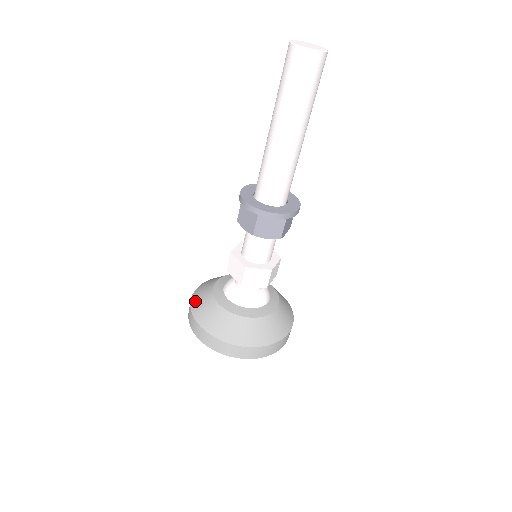
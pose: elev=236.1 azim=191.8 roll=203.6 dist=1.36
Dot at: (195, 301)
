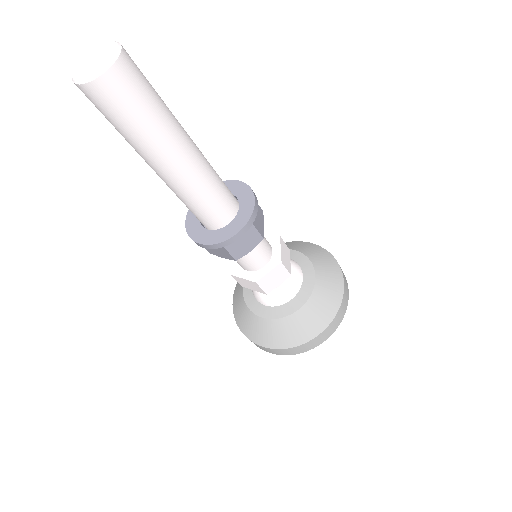
Dot at: (241, 324)
